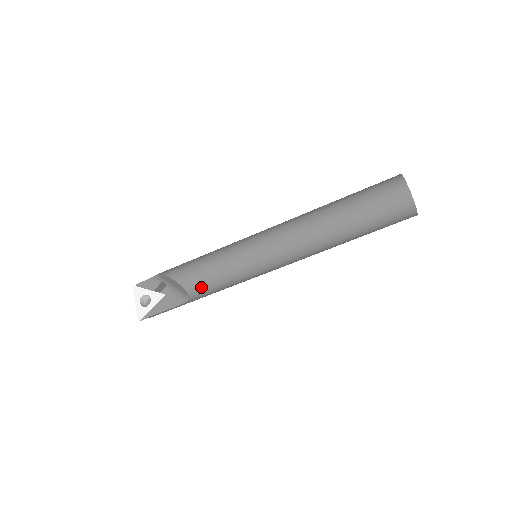
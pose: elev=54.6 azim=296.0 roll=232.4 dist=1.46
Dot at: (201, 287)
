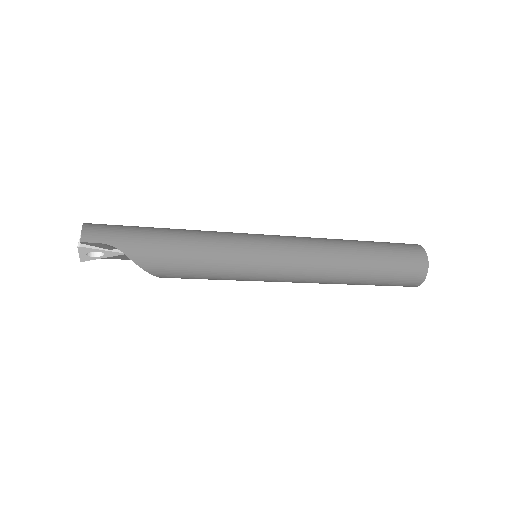
Dot at: occluded
